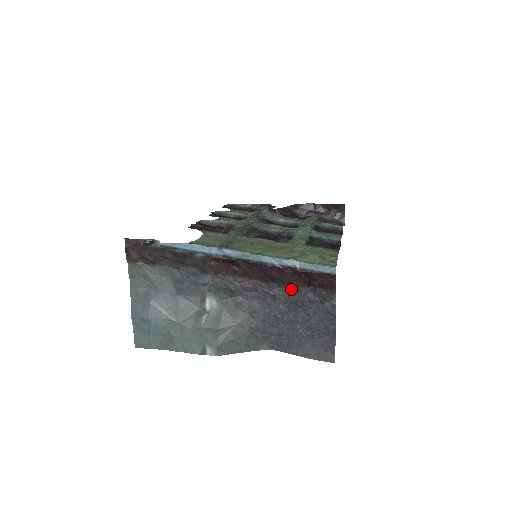
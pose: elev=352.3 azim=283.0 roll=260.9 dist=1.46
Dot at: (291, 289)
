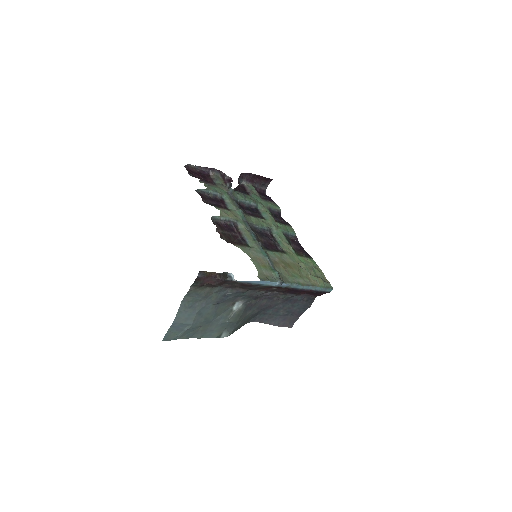
Dot at: (295, 295)
